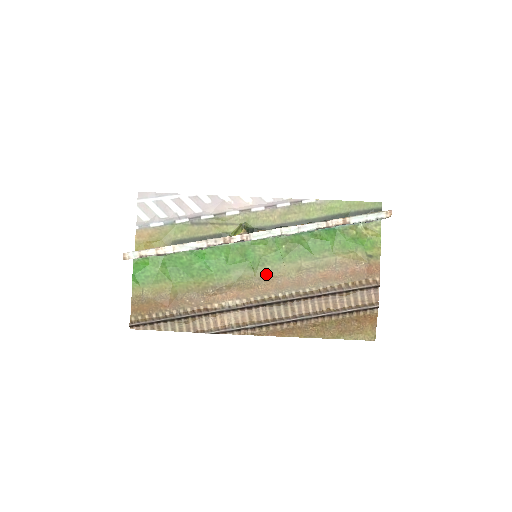
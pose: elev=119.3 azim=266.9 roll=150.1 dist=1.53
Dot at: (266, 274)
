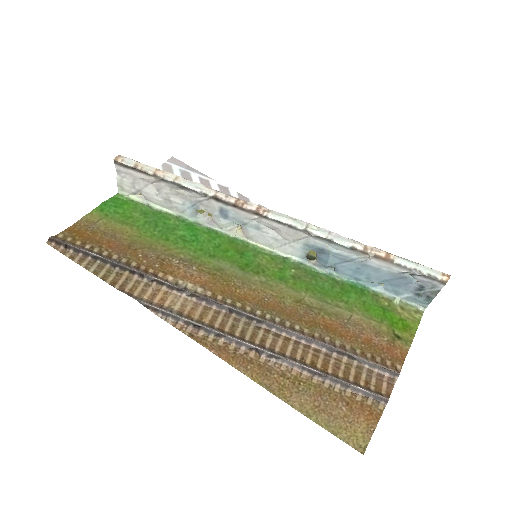
Dot at: (255, 283)
